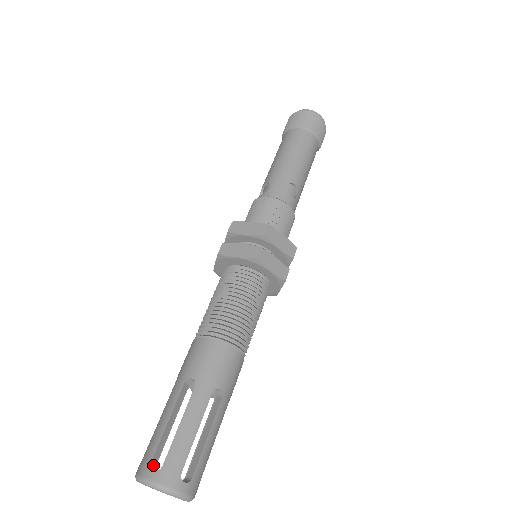
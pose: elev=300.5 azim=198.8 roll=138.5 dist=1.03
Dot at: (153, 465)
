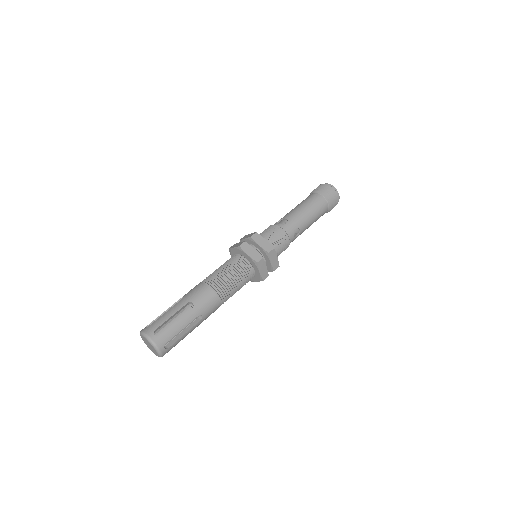
Dot at: (154, 332)
